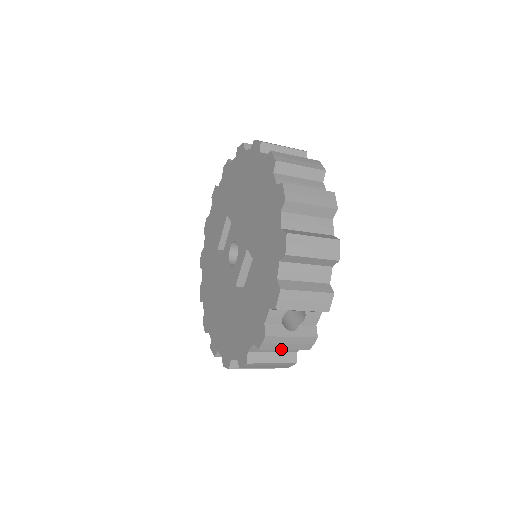
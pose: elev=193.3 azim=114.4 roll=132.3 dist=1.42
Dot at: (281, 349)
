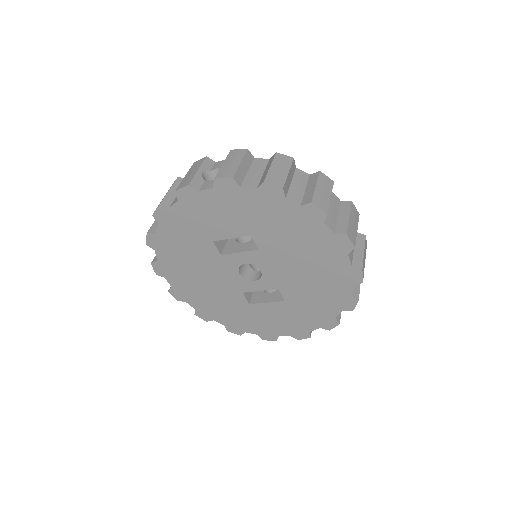
Dot at: occluded
